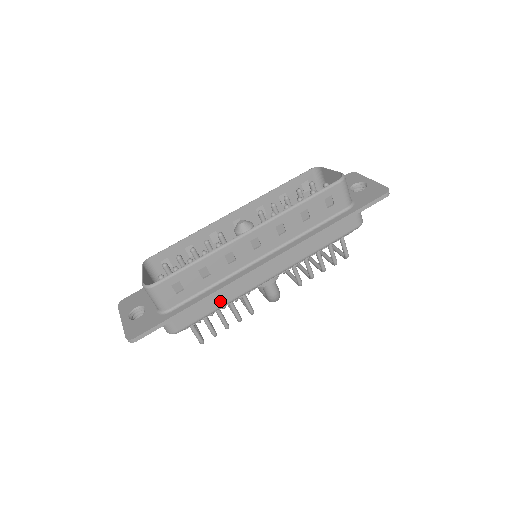
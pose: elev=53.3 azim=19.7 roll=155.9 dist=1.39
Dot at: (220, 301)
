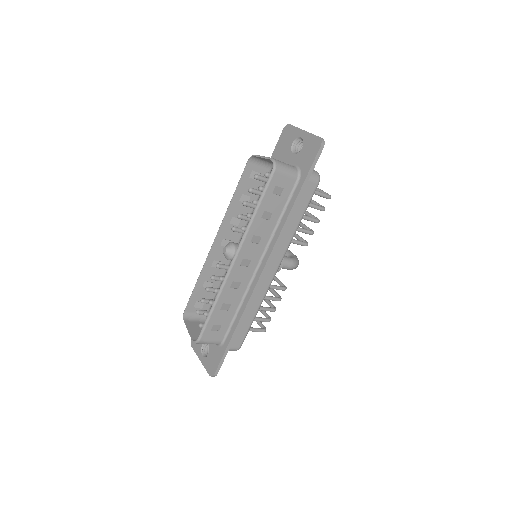
Dot at: (252, 312)
